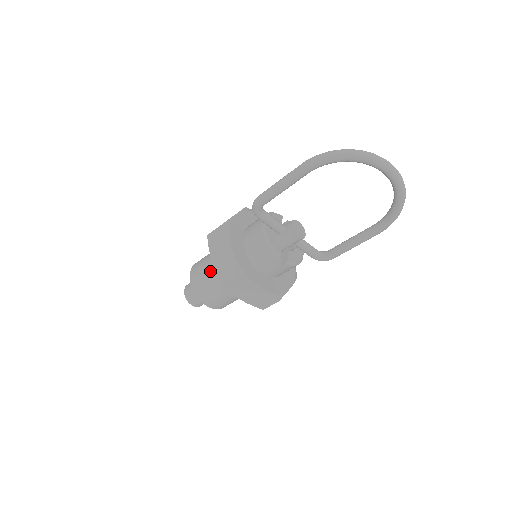
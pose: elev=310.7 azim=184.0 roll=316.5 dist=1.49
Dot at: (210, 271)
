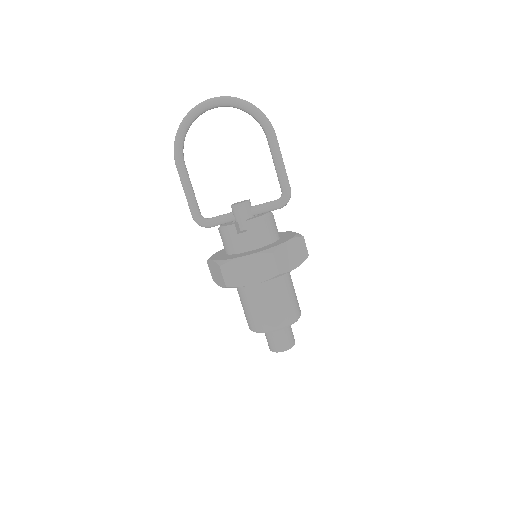
Dot at: (241, 301)
